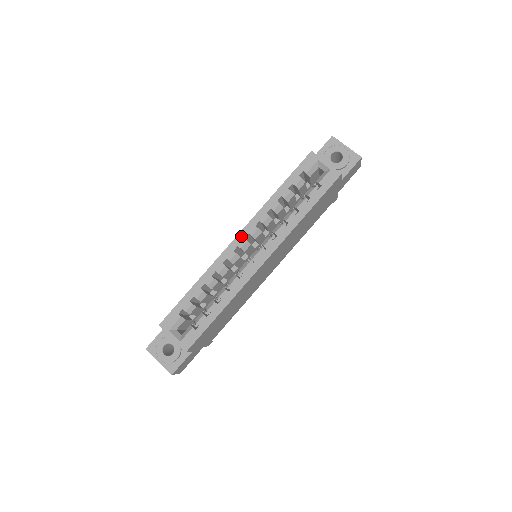
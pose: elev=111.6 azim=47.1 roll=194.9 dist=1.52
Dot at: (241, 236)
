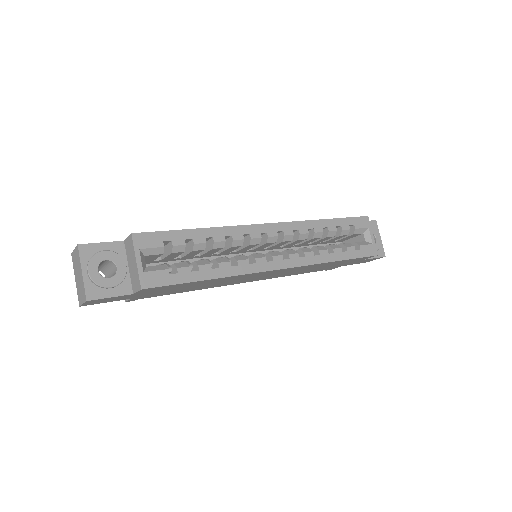
Dot at: (276, 227)
